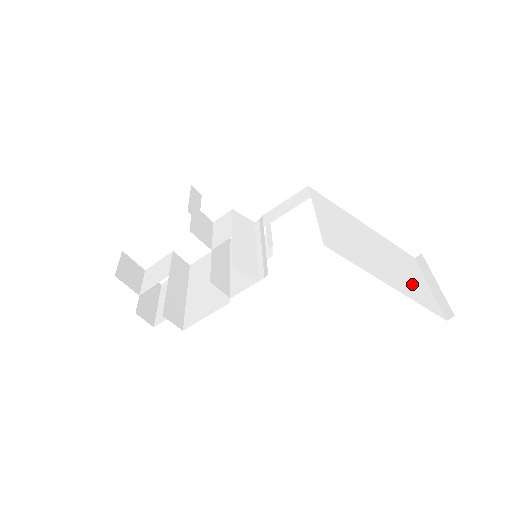
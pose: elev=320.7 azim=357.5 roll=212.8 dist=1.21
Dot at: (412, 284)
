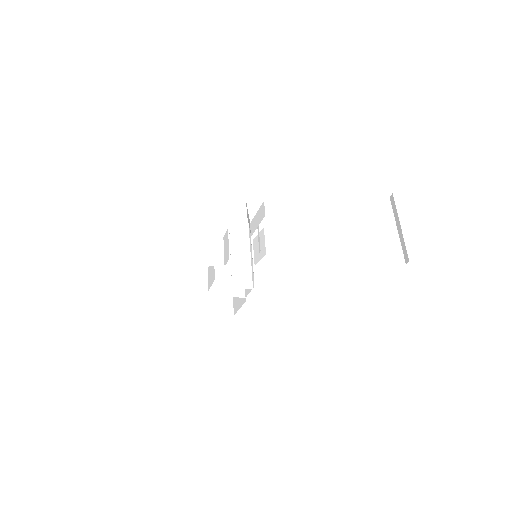
Dot at: (371, 244)
